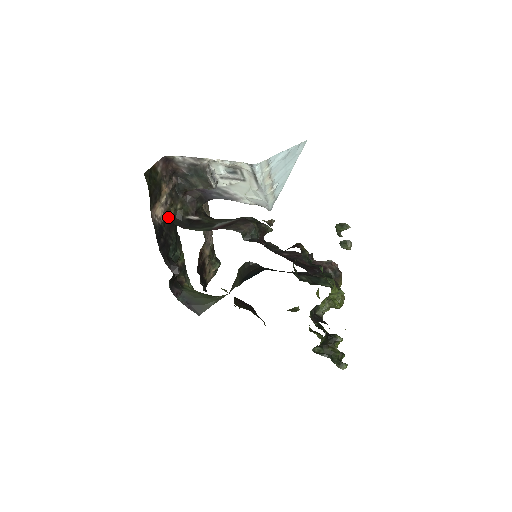
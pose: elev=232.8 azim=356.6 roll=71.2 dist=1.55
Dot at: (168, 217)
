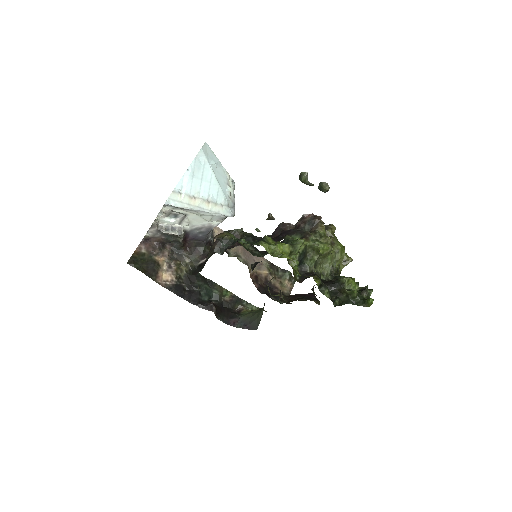
Dot at: (183, 274)
